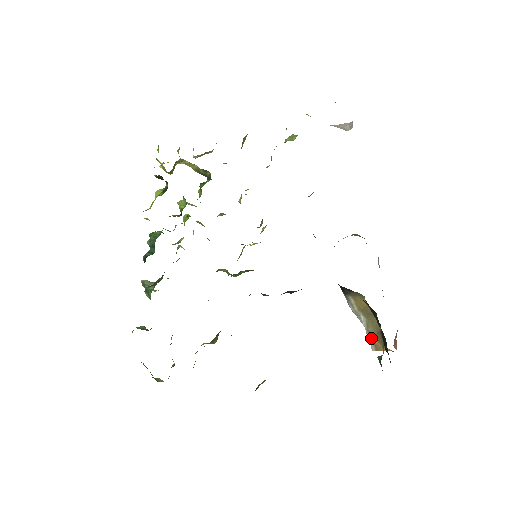
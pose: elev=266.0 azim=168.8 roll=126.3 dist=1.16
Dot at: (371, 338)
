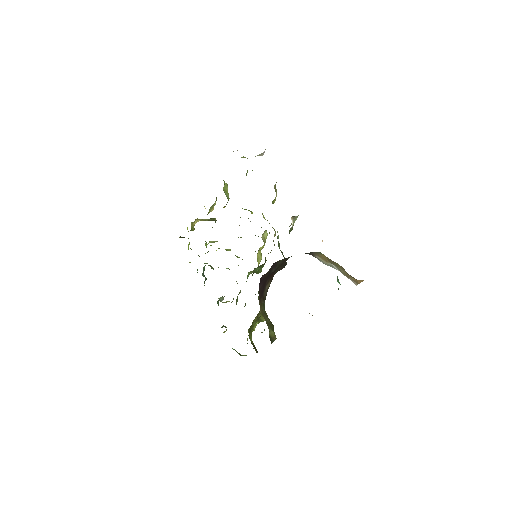
Dot at: (348, 277)
